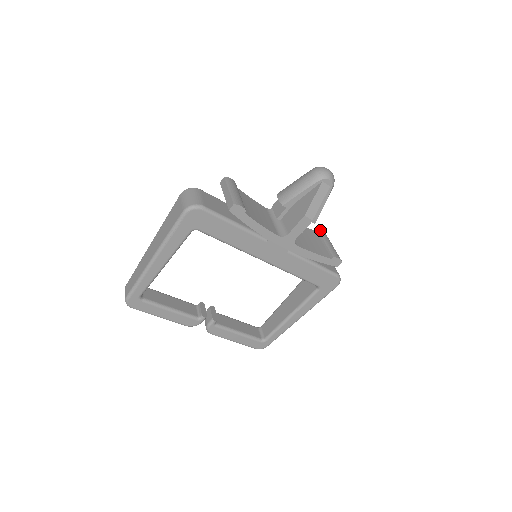
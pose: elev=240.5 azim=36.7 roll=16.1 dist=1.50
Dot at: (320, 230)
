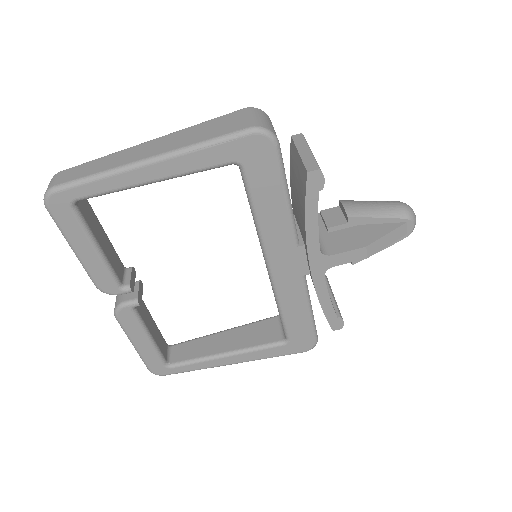
Dot at: occluded
